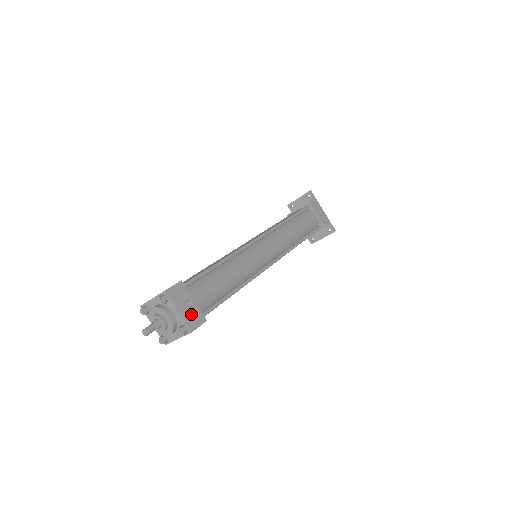
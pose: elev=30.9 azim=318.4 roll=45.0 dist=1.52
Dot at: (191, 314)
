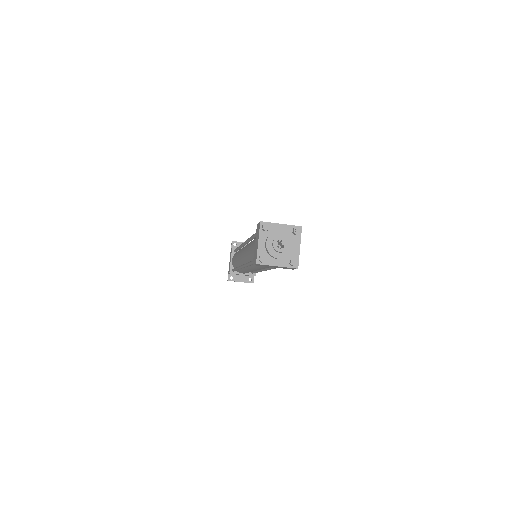
Dot at: occluded
